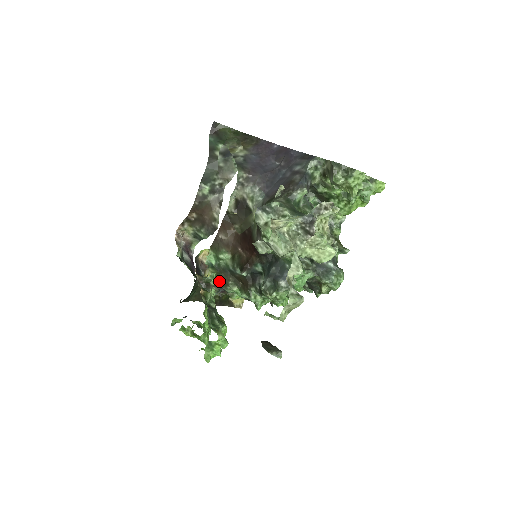
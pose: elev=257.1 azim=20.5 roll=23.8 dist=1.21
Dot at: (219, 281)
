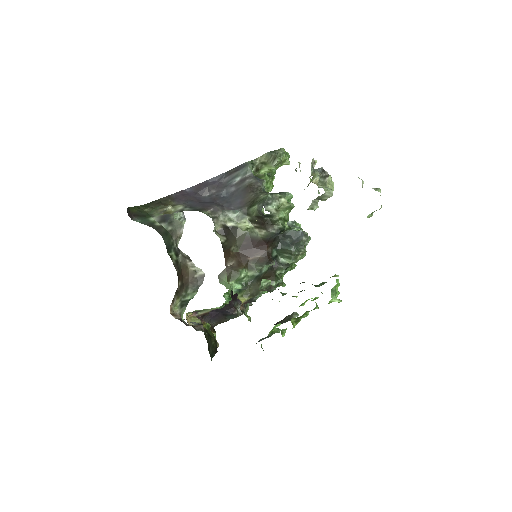
Dot at: (252, 295)
